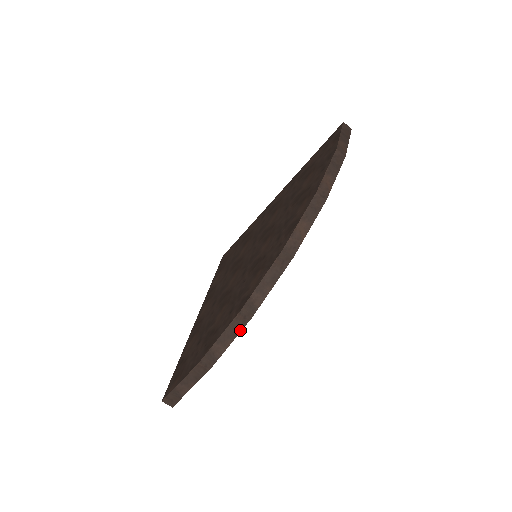
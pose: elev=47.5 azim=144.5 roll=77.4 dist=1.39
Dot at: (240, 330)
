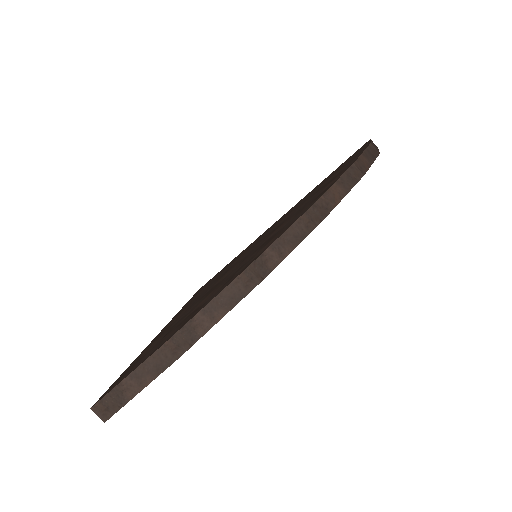
Dot at: (240, 298)
